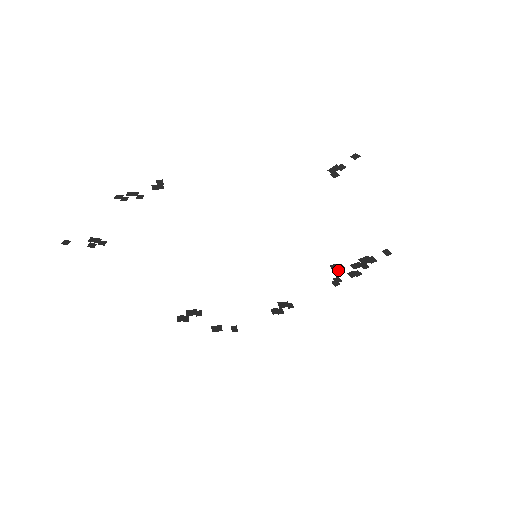
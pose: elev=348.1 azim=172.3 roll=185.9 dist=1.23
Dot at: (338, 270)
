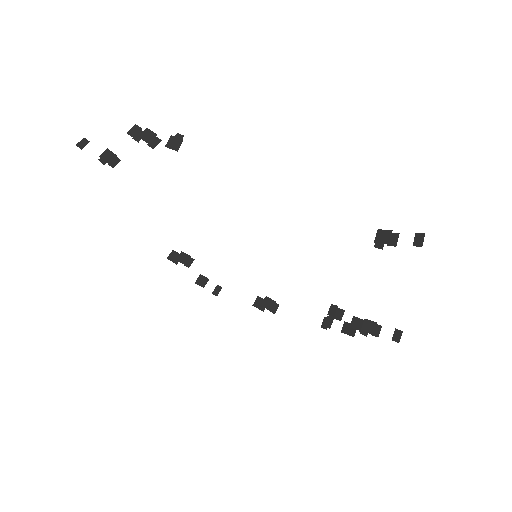
Dot at: (332, 317)
